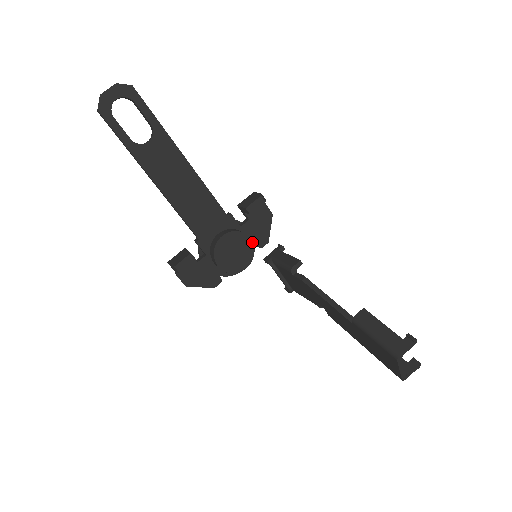
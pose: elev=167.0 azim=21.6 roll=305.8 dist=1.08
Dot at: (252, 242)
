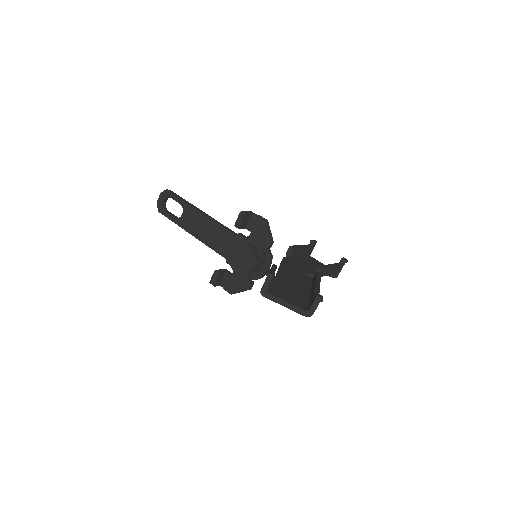
Dot at: (250, 247)
